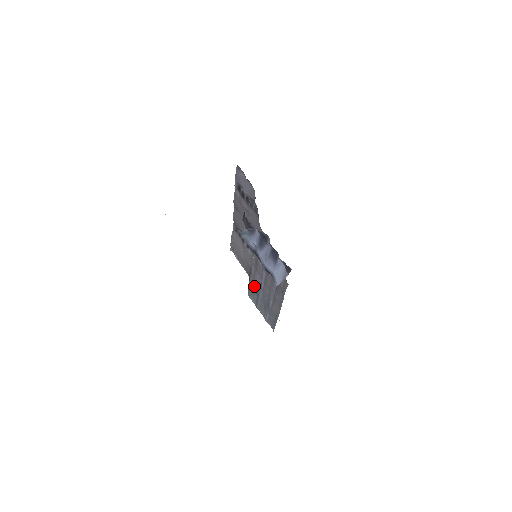
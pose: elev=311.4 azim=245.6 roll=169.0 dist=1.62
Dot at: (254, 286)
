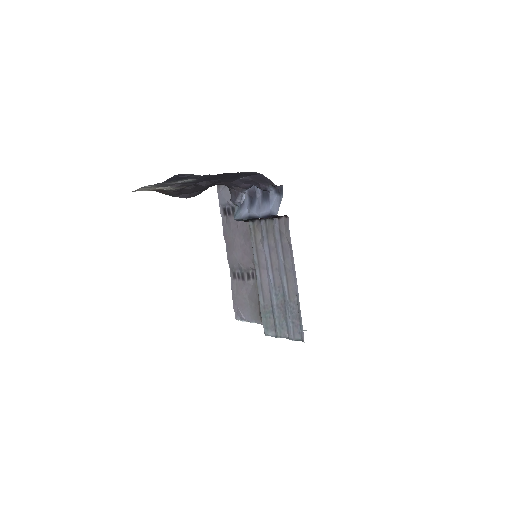
Dot at: (265, 301)
